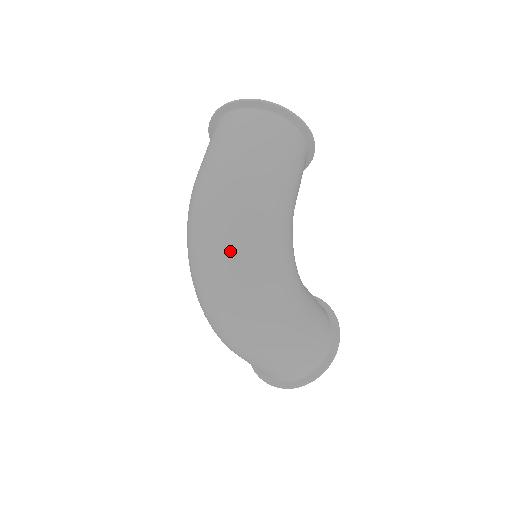
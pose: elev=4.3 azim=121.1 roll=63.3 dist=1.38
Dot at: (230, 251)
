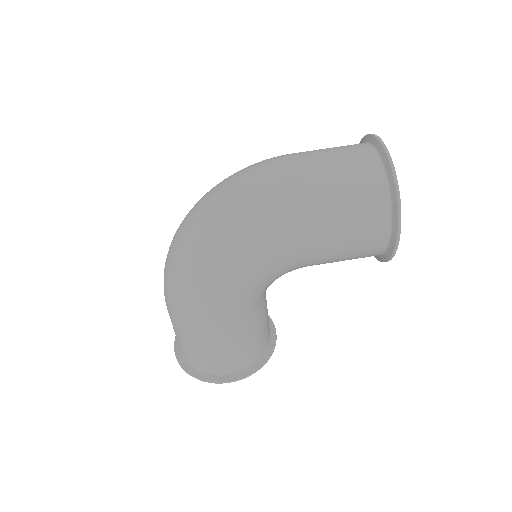
Dot at: (210, 217)
